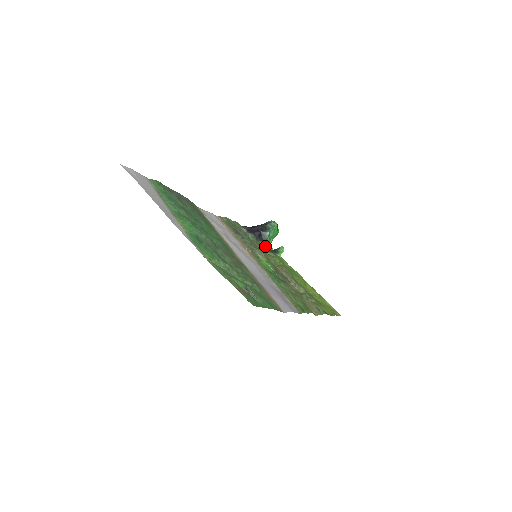
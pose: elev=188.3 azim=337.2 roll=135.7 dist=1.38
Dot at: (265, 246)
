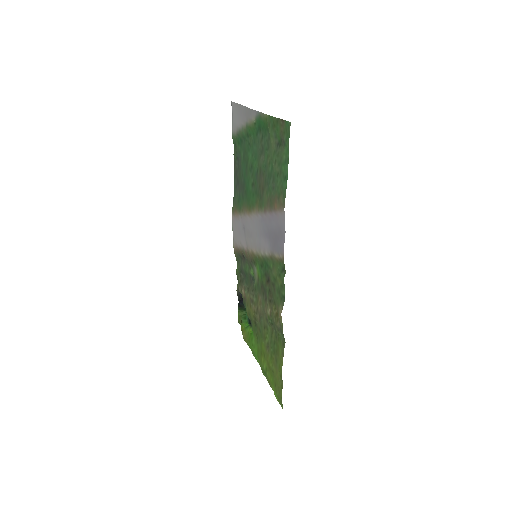
Dot at: occluded
